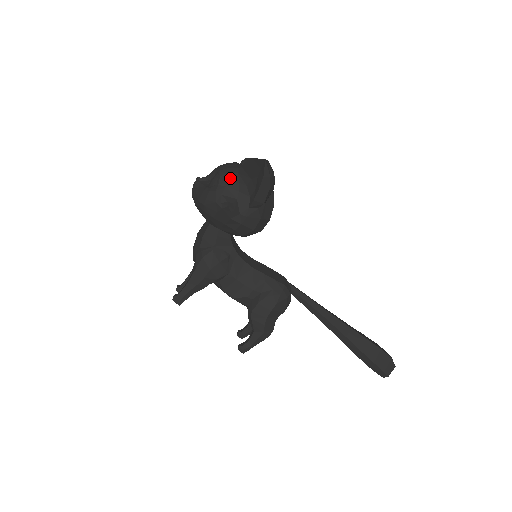
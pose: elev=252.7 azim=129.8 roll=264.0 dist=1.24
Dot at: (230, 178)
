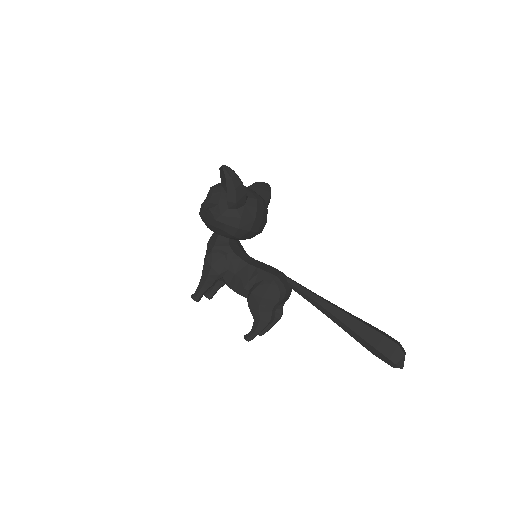
Dot at: (215, 190)
